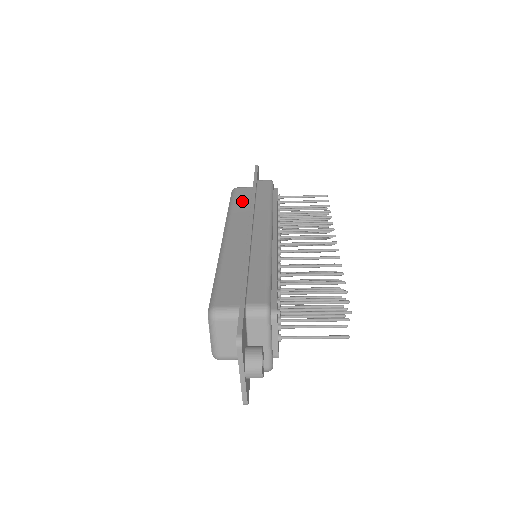
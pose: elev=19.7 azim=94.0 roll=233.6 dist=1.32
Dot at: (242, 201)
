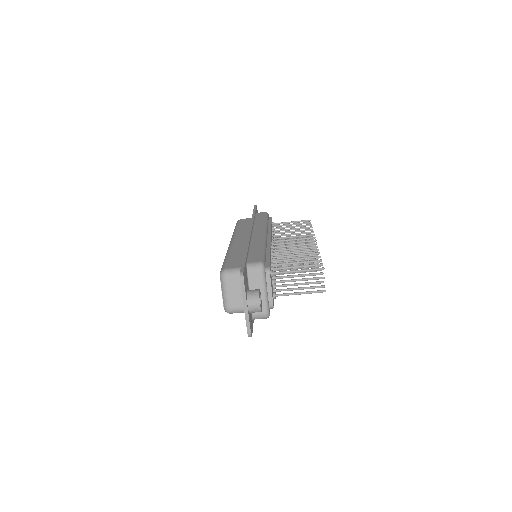
Dot at: (244, 224)
